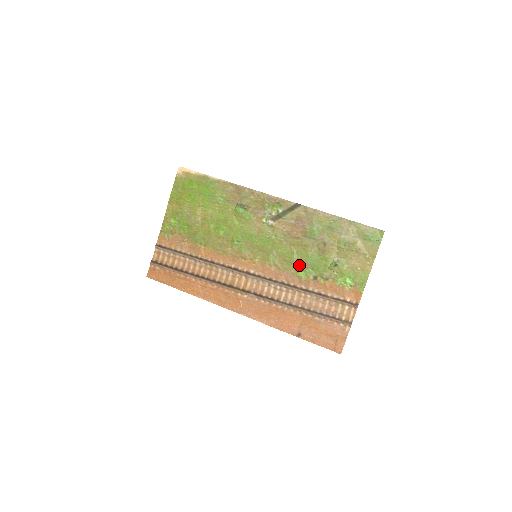
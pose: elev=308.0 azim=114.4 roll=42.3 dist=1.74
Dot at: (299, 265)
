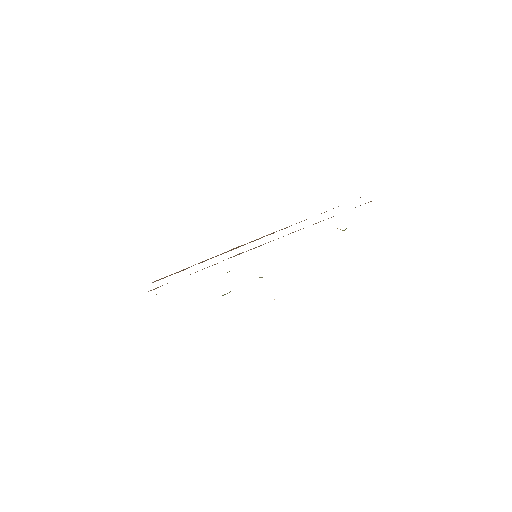
Dot at: occluded
